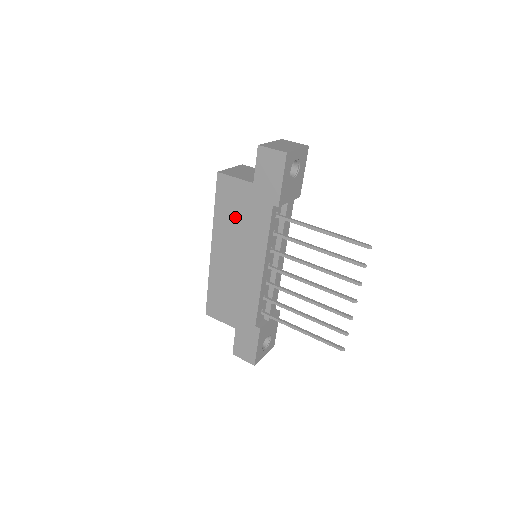
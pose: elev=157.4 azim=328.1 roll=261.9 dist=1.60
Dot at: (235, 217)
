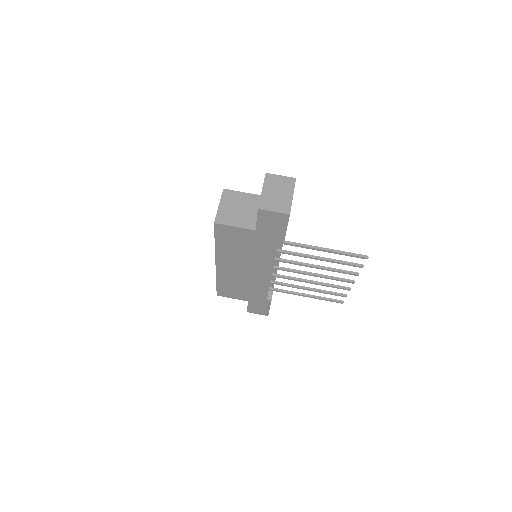
Dot at: (239, 248)
